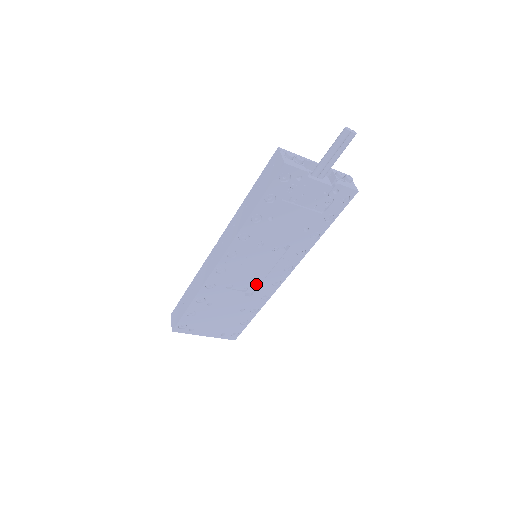
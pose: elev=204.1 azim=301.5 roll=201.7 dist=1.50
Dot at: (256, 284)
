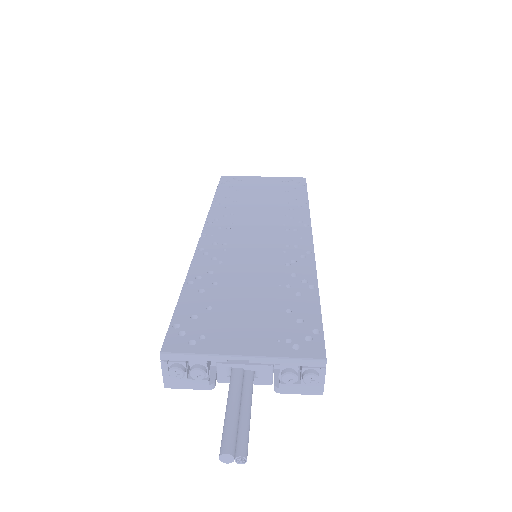
Dot at: occluded
